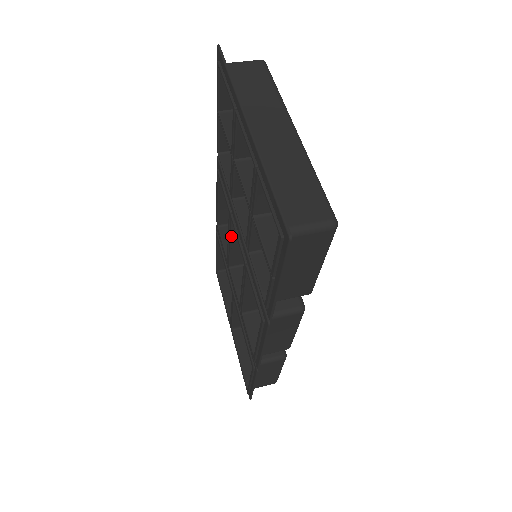
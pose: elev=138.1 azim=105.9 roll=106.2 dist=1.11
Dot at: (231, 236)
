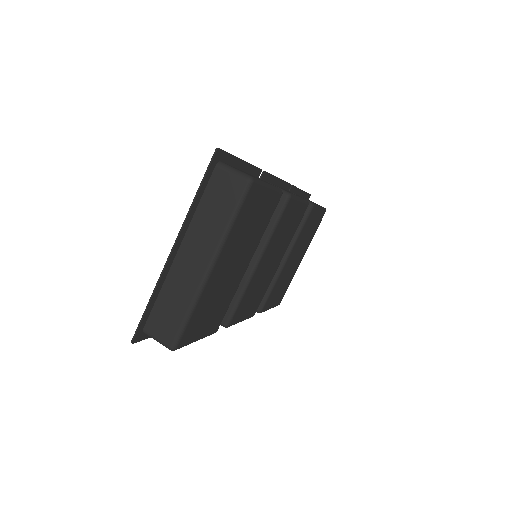
Dot at: occluded
